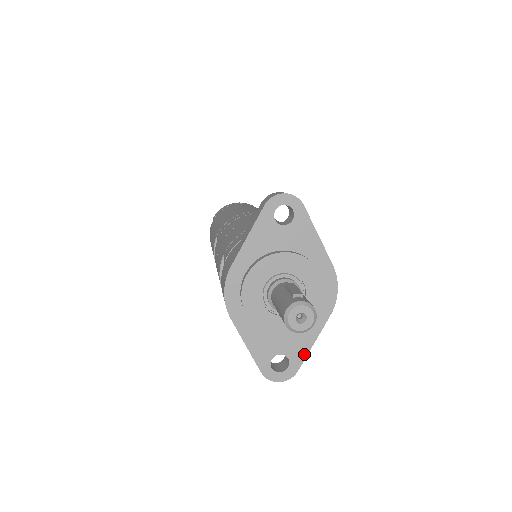
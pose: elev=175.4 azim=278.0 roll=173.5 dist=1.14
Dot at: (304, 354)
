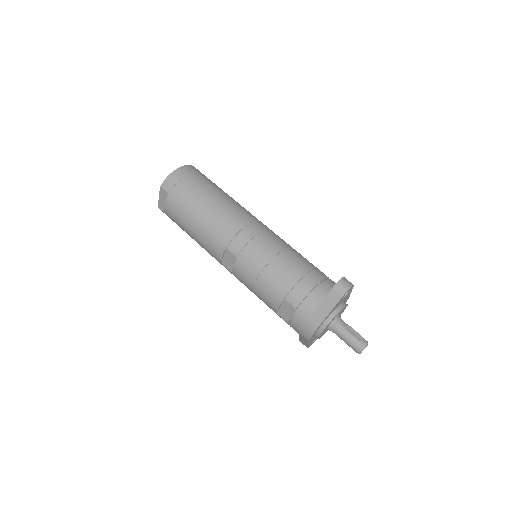
Dot at: occluded
